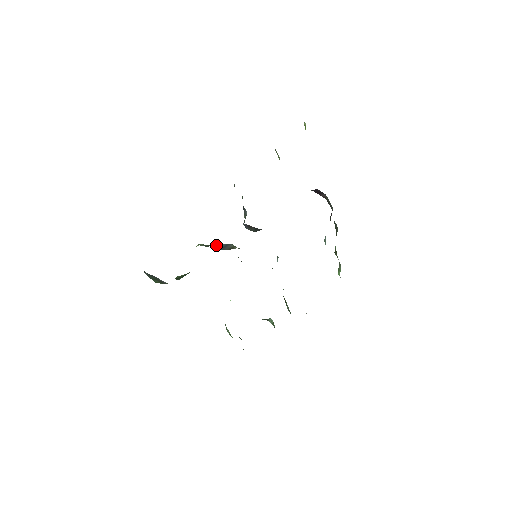
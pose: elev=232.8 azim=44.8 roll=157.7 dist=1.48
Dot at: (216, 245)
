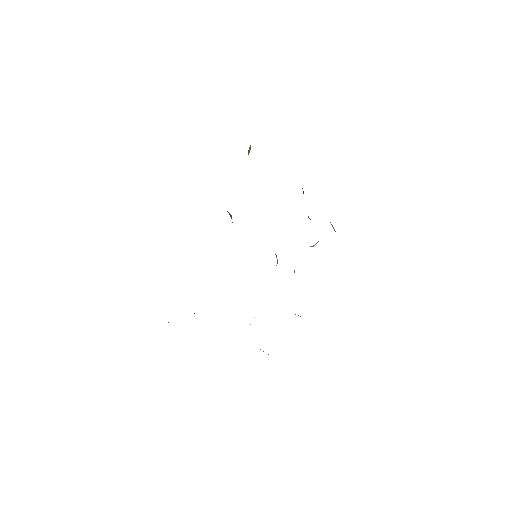
Dot at: occluded
